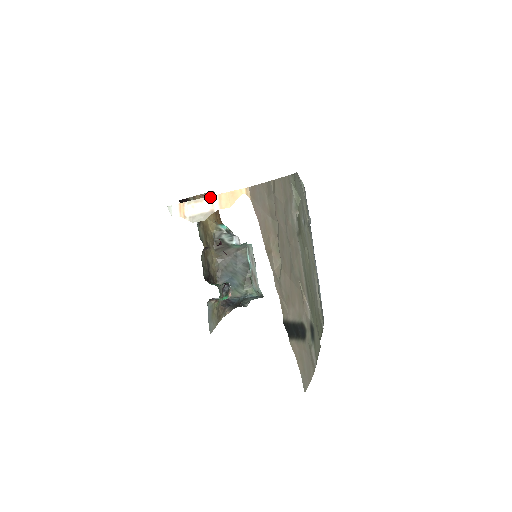
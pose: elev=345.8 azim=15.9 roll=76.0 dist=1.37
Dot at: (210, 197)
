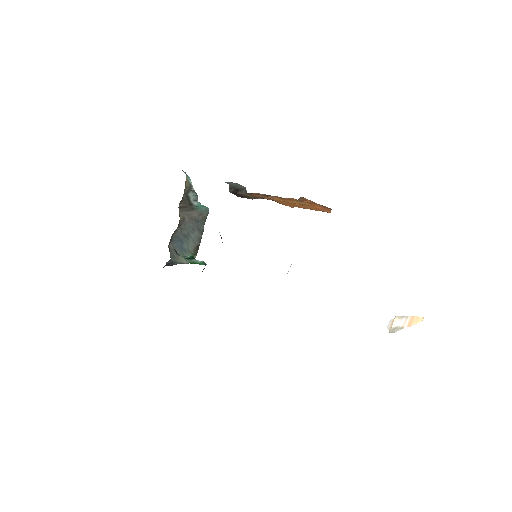
Dot at: (407, 317)
